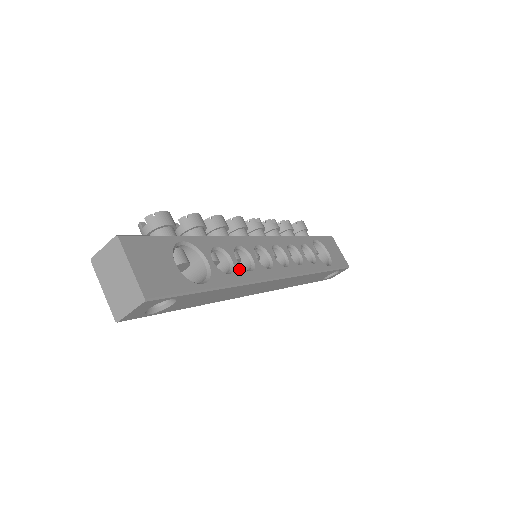
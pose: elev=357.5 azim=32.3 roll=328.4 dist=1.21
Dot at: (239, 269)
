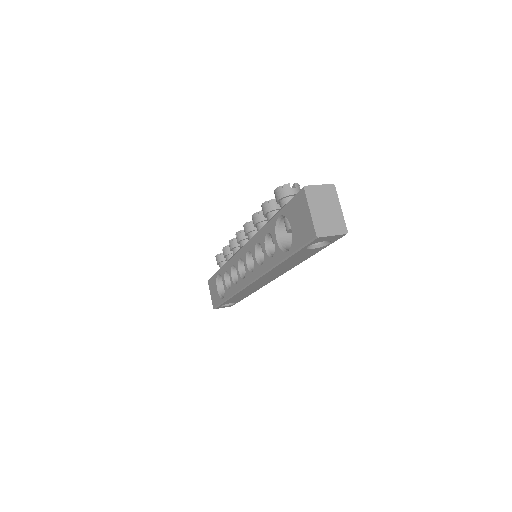
Dot at: occluded
